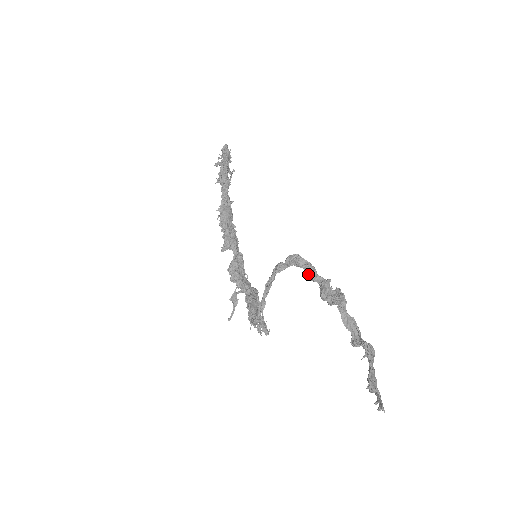
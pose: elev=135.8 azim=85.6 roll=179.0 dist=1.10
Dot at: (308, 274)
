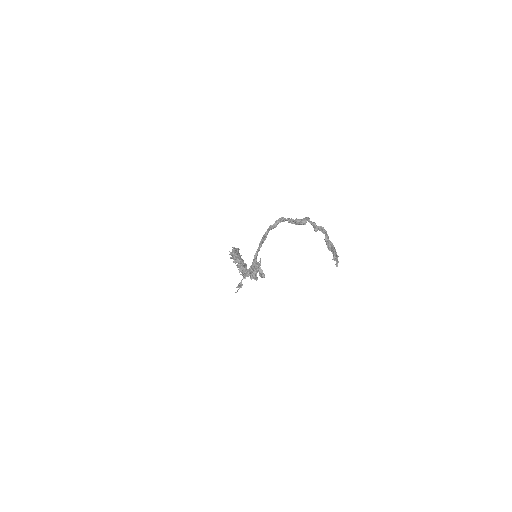
Dot at: (288, 220)
